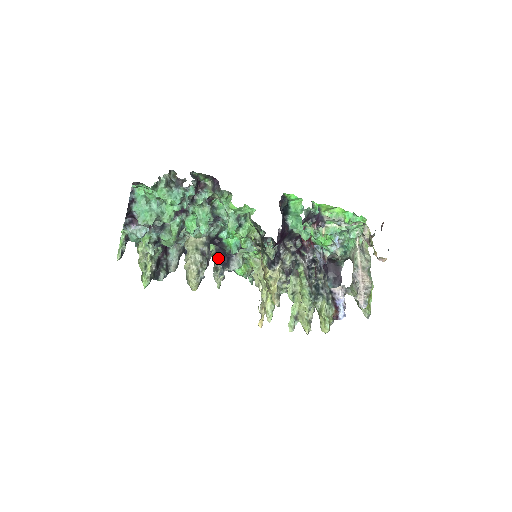
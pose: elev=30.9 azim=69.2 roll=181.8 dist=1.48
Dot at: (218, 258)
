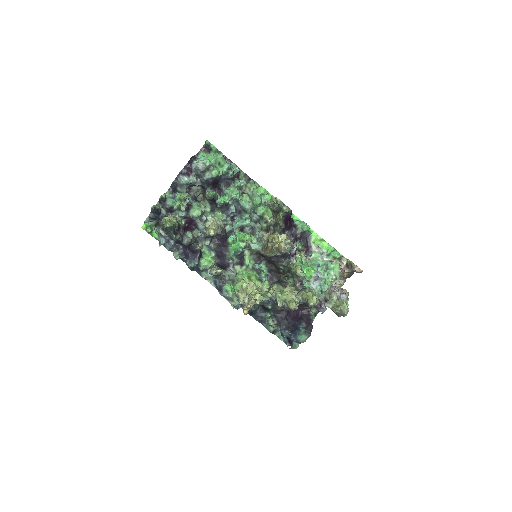
Dot at: (217, 265)
